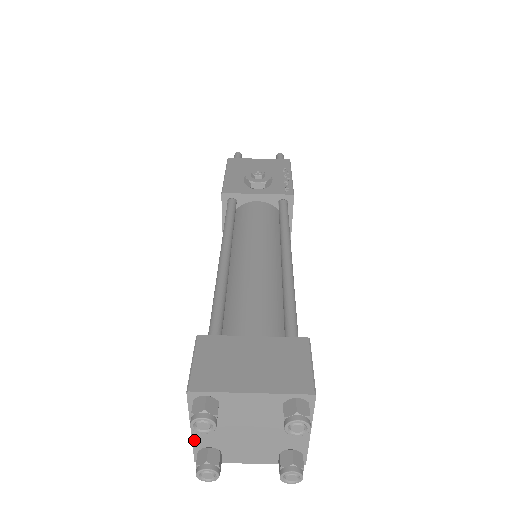
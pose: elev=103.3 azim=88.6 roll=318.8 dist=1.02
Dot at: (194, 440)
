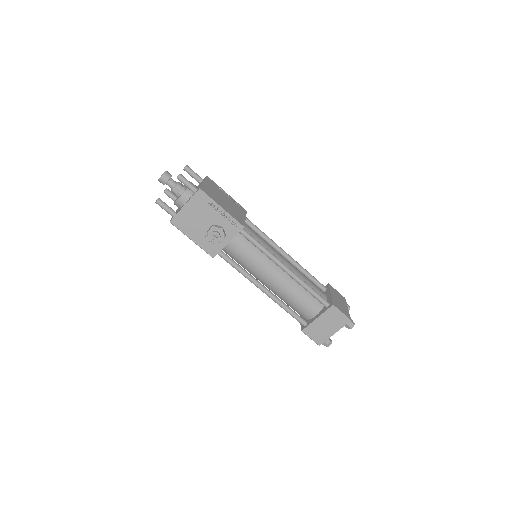
Dot at: occluded
